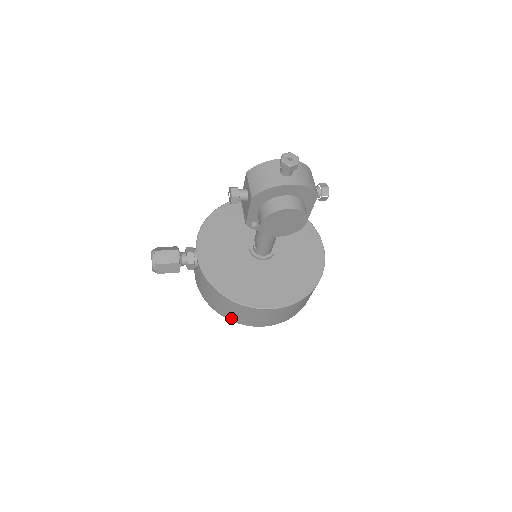
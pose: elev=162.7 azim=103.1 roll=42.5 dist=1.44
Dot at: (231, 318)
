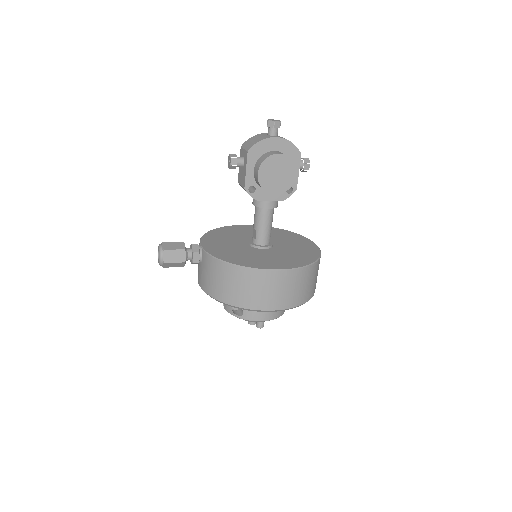
Dot at: (239, 302)
